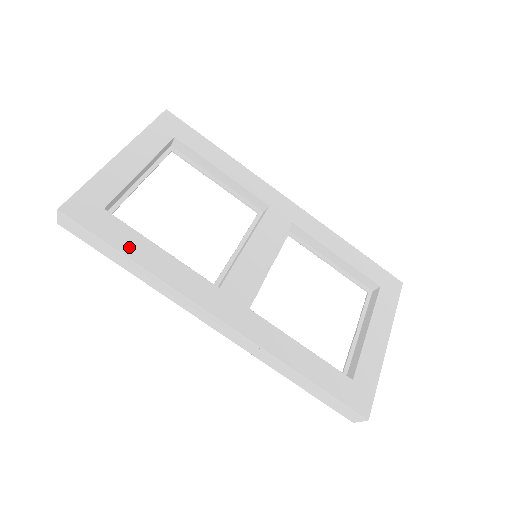
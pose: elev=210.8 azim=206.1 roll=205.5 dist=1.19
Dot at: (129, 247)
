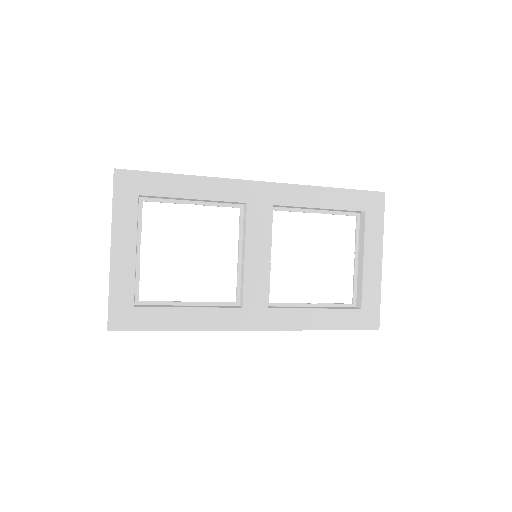
Dot at: (168, 323)
